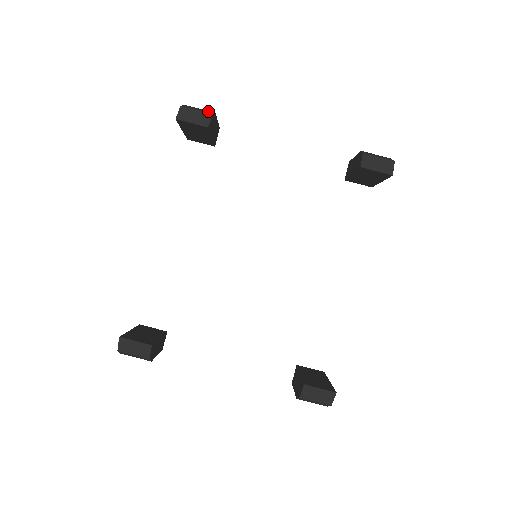
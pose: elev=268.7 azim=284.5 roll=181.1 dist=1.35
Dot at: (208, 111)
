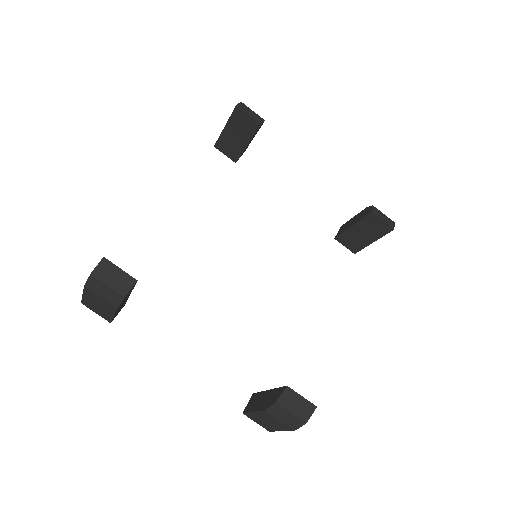
Dot at: occluded
